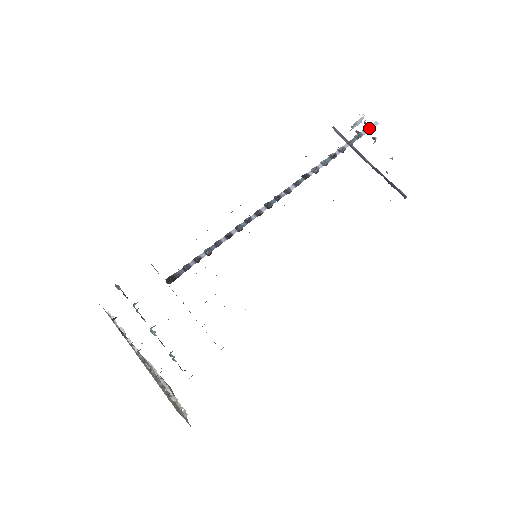
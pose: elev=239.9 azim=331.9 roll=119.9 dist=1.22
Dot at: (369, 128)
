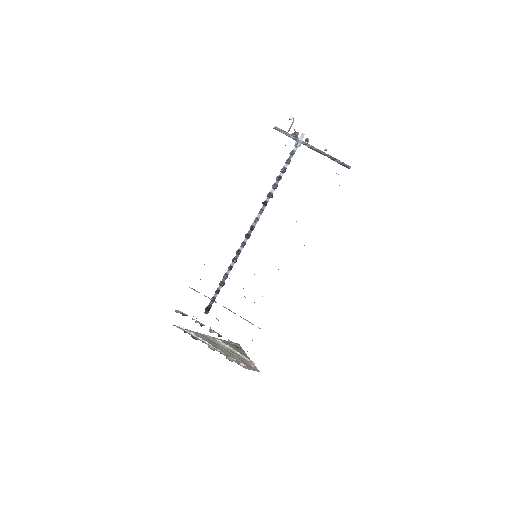
Dot at: (298, 142)
